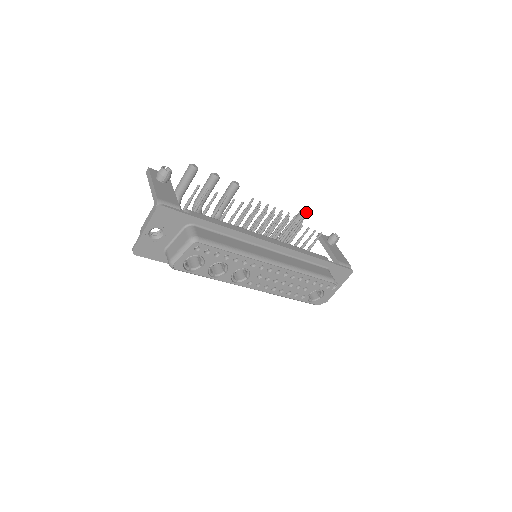
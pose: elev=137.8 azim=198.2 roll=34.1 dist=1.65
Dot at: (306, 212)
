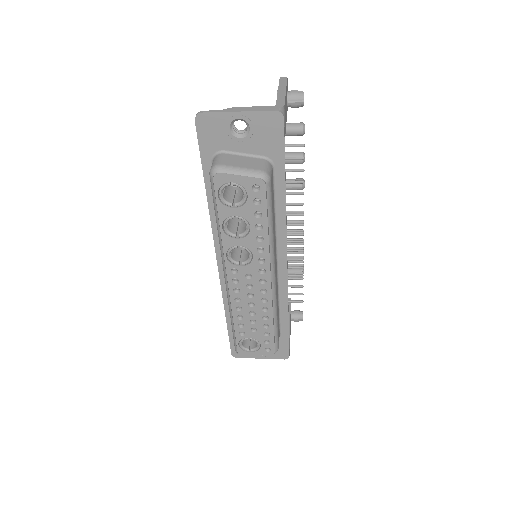
Dot at: occluded
